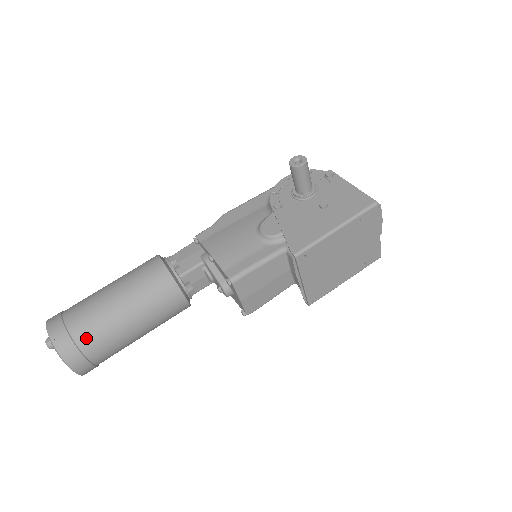
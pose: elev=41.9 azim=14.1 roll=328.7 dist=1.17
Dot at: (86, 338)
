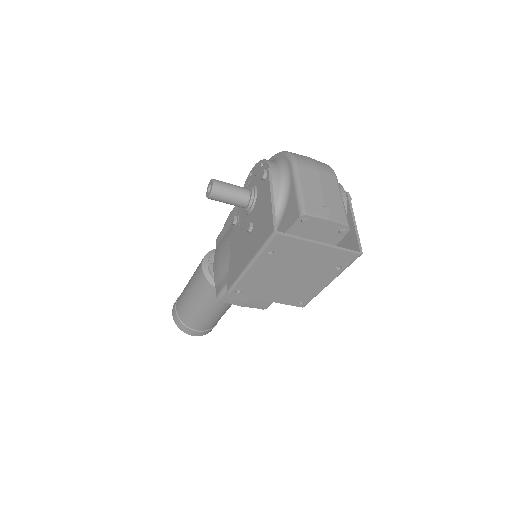
Dot at: (186, 320)
